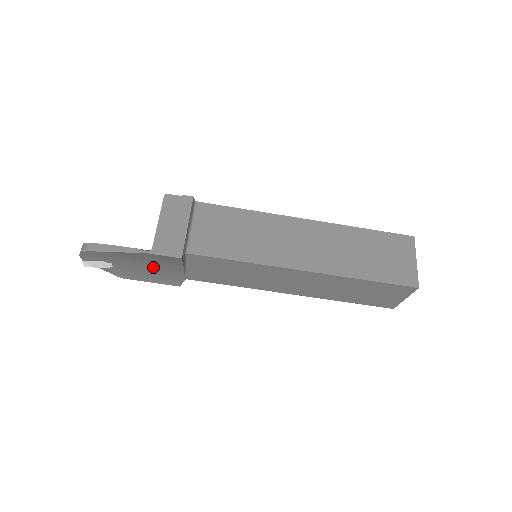
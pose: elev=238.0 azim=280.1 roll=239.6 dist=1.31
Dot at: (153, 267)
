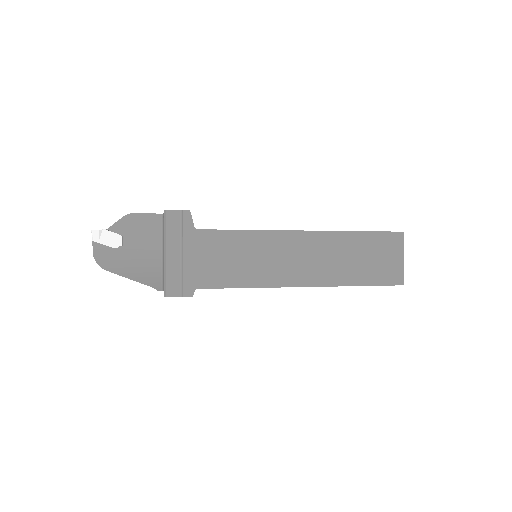
Dot at: occluded
